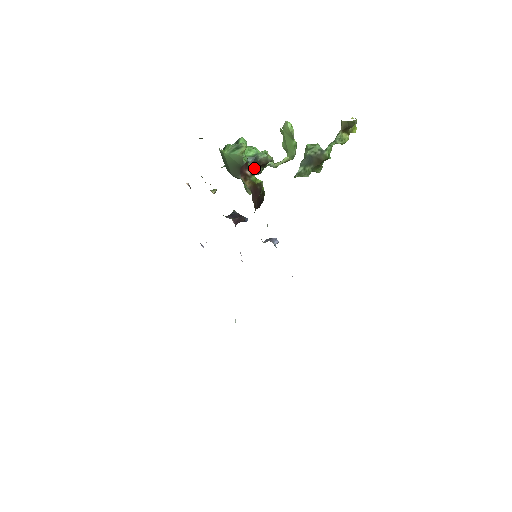
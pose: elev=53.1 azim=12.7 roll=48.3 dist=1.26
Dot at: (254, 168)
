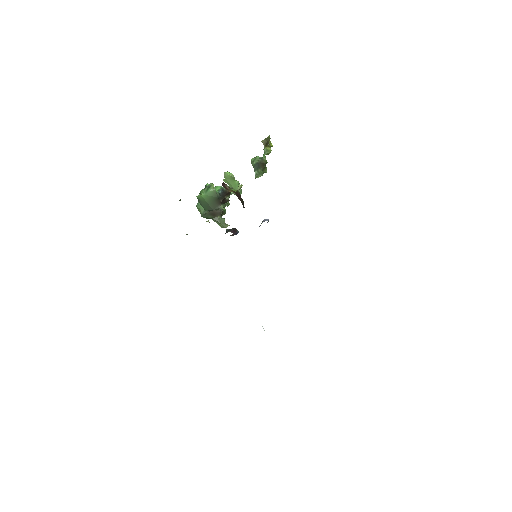
Dot at: (224, 198)
